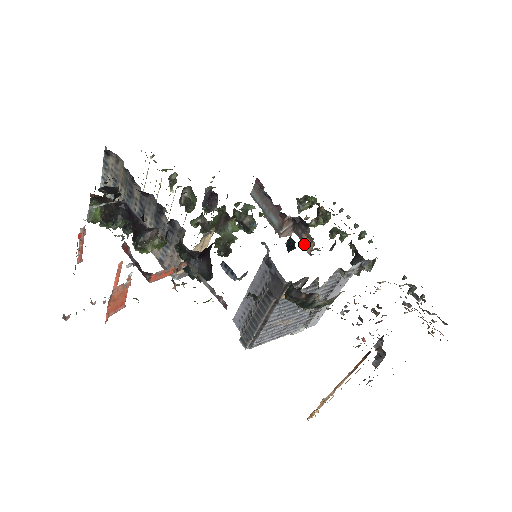
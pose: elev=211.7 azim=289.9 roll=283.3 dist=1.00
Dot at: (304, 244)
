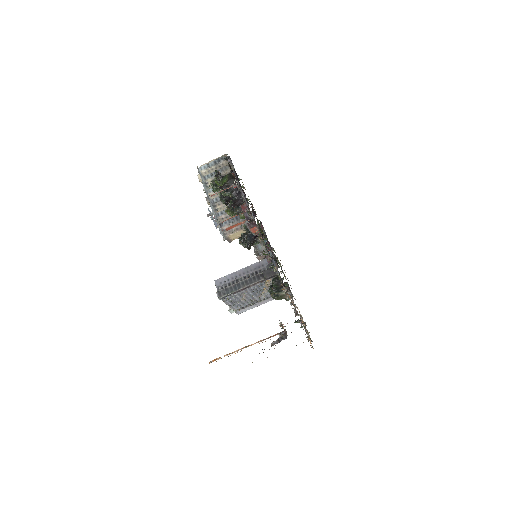
Dot at: occluded
